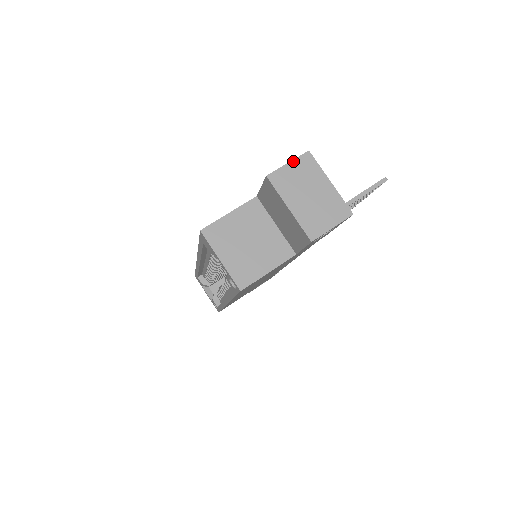
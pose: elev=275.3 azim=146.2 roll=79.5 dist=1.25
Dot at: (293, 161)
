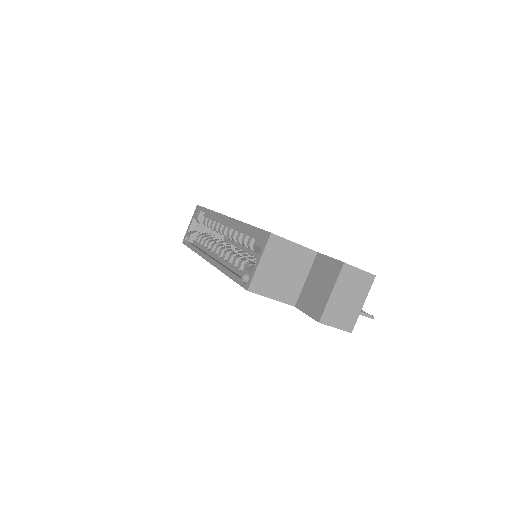
Dot at: (364, 271)
